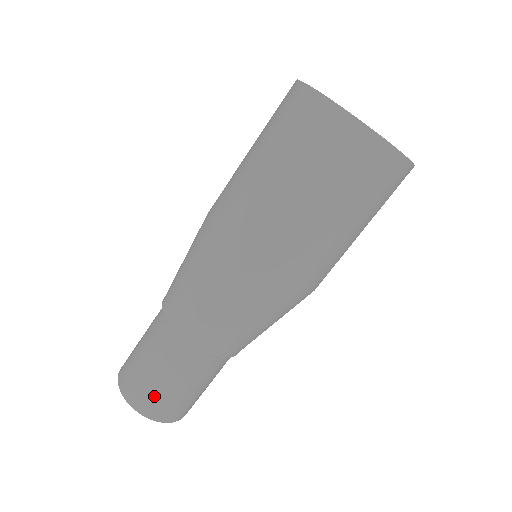
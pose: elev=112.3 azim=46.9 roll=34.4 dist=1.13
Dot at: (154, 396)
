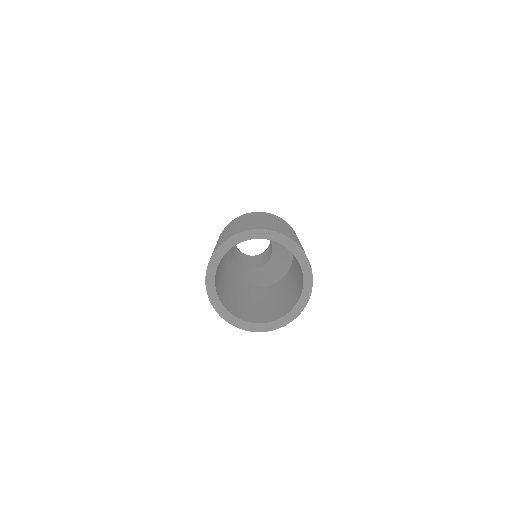
Dot at: occluded
